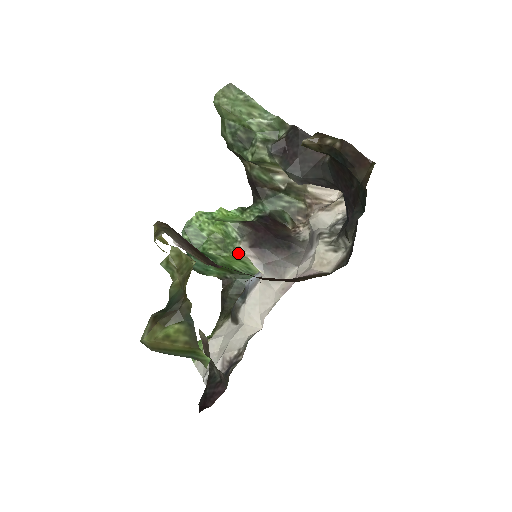
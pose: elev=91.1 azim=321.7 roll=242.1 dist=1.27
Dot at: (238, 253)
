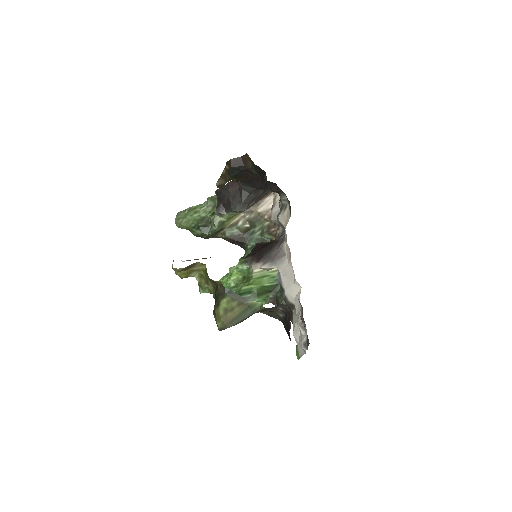
Dot at: (255, 272)
